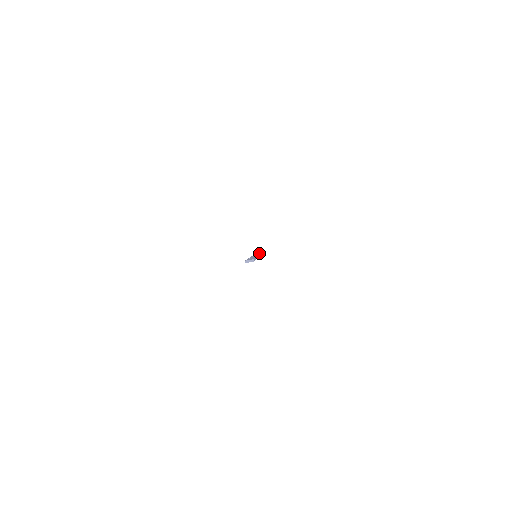
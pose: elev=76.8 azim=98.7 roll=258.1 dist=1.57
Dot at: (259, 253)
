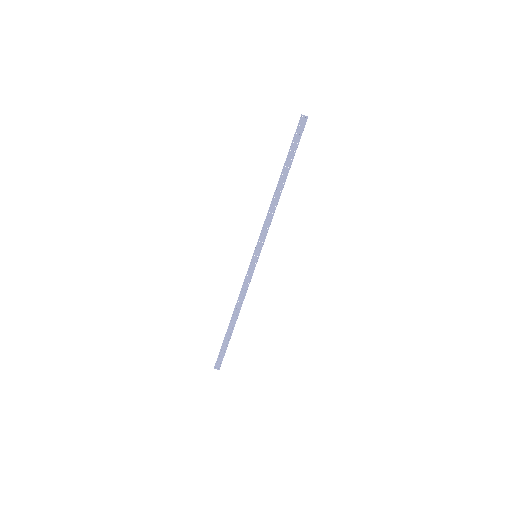
Dot at: (237, 316)
